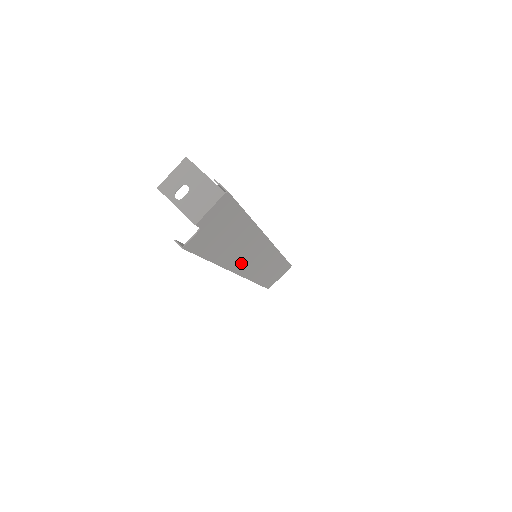
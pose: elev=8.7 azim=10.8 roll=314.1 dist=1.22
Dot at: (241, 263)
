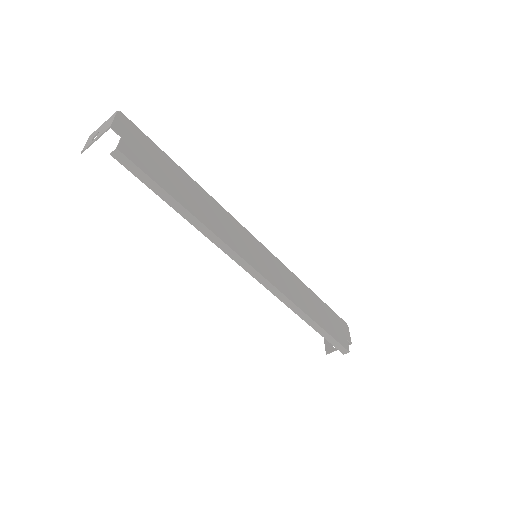
Dot at: (235, 244)
